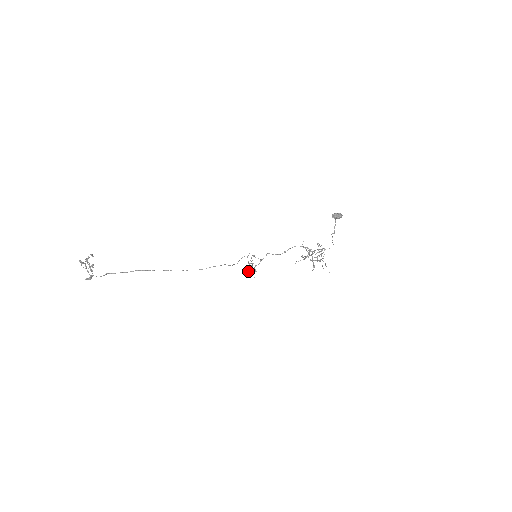
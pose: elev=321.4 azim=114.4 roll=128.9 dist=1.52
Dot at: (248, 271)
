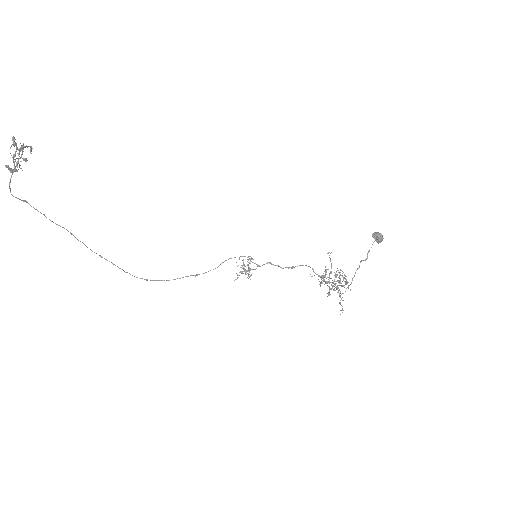
Dot at: occluded
